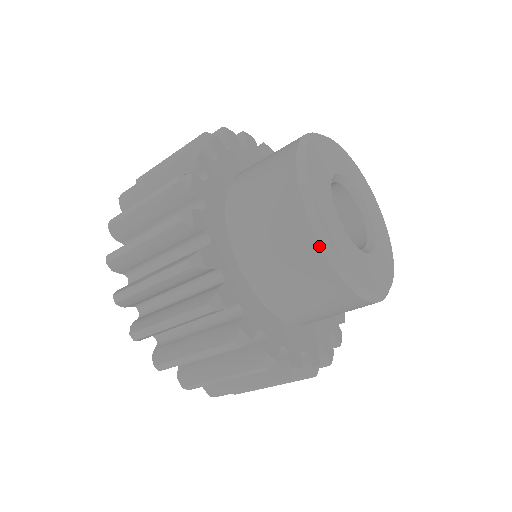
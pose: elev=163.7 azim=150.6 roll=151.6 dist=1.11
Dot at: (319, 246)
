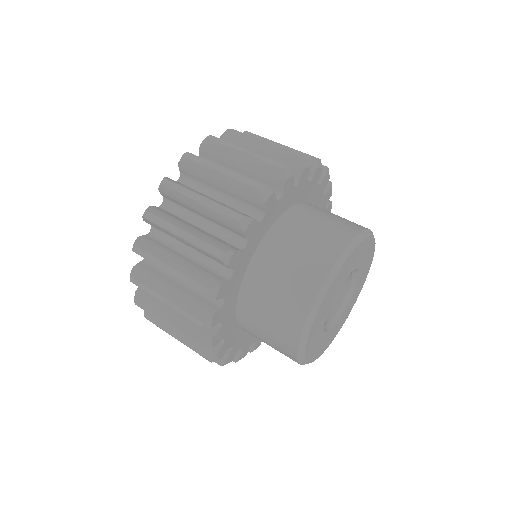
Dot at: (299, 337)
